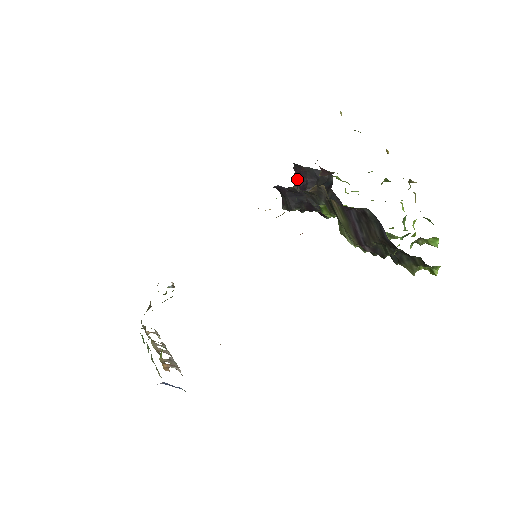
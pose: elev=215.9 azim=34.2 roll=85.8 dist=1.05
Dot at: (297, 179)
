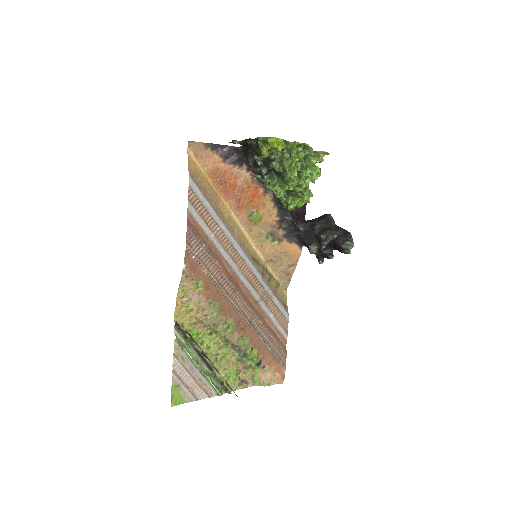
Dot at: (298, 220)
